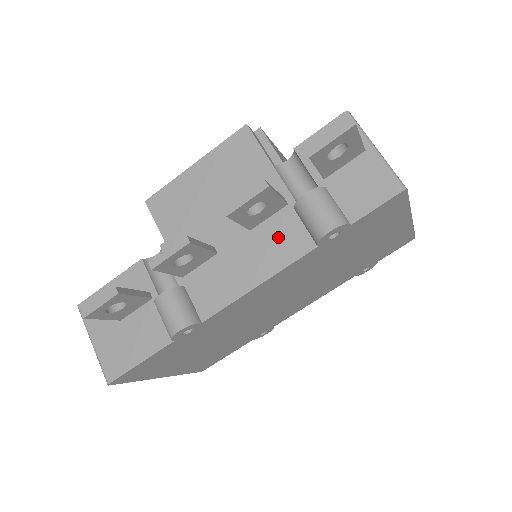
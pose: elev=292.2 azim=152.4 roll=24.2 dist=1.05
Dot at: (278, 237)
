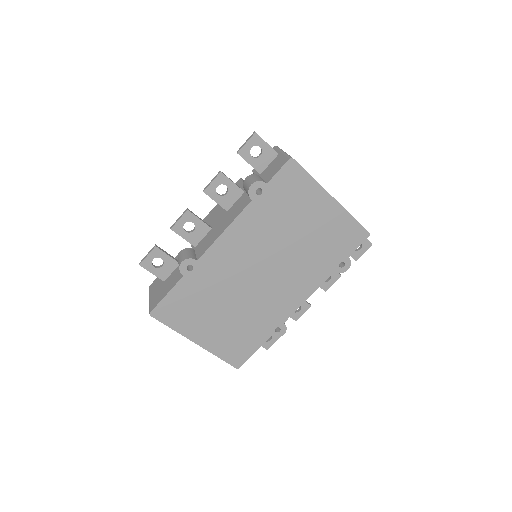
Dot at: (237, 207)
